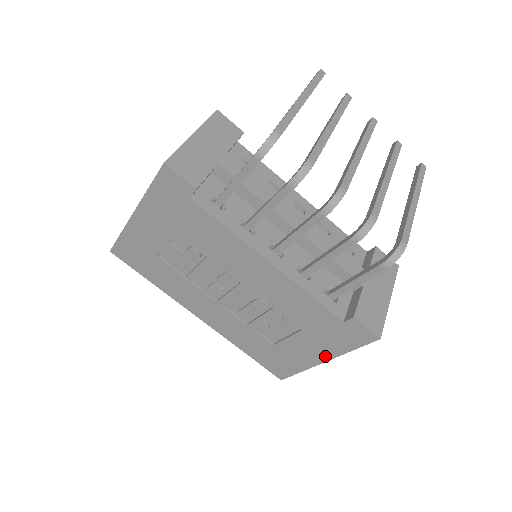
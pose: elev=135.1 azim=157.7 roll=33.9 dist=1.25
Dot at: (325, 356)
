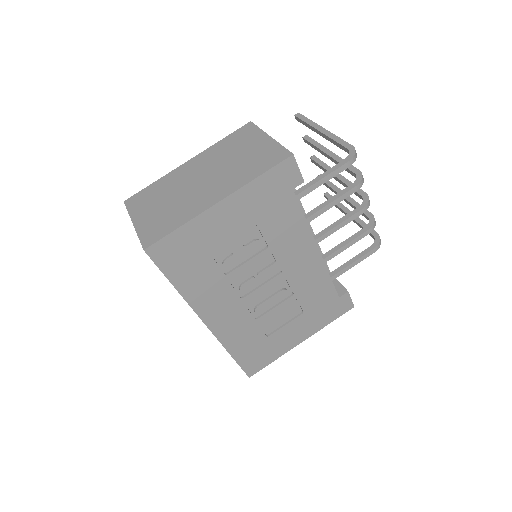
Dot at: (306, 335)
